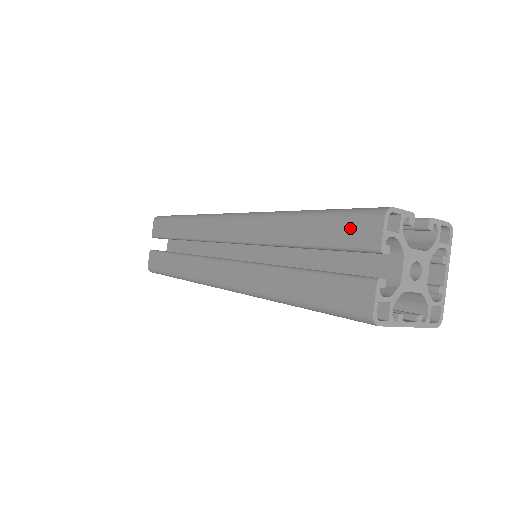
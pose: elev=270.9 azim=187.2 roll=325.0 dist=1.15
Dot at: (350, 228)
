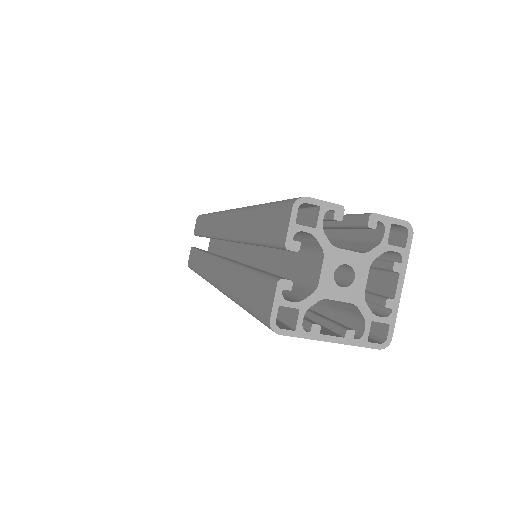
Dot at: (274, 221)
